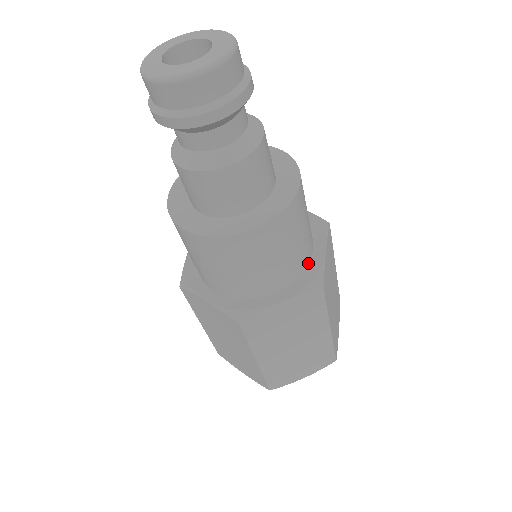
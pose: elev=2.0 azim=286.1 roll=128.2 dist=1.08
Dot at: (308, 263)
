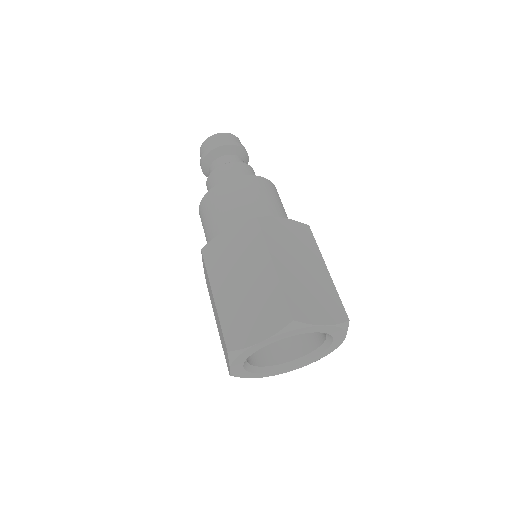
Dot at: occluded
